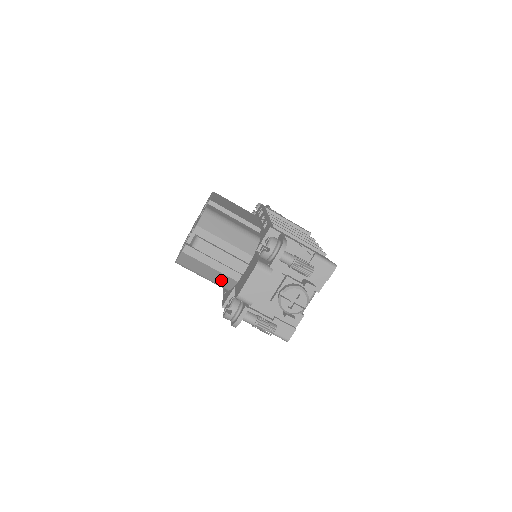
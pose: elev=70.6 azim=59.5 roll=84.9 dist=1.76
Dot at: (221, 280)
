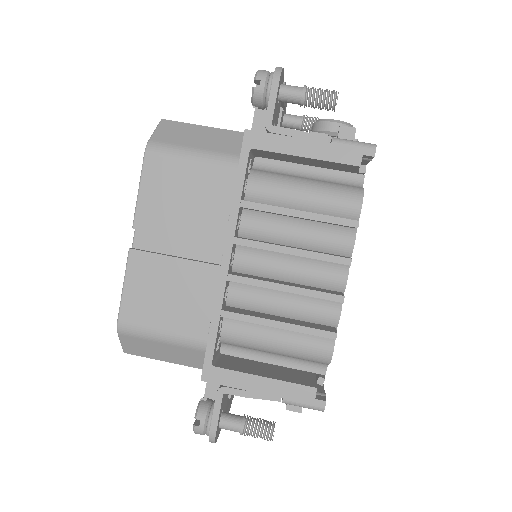
Dot at: (226, 143)
